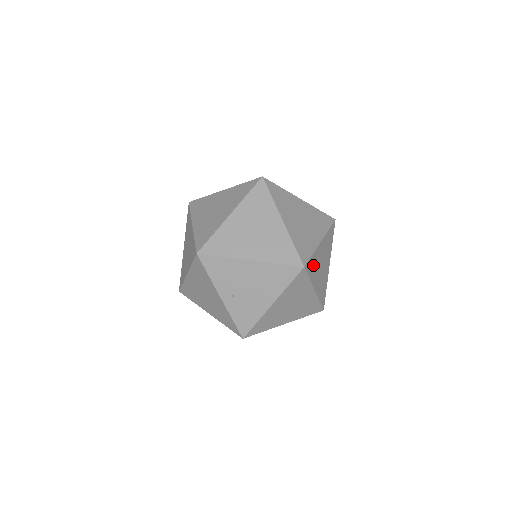
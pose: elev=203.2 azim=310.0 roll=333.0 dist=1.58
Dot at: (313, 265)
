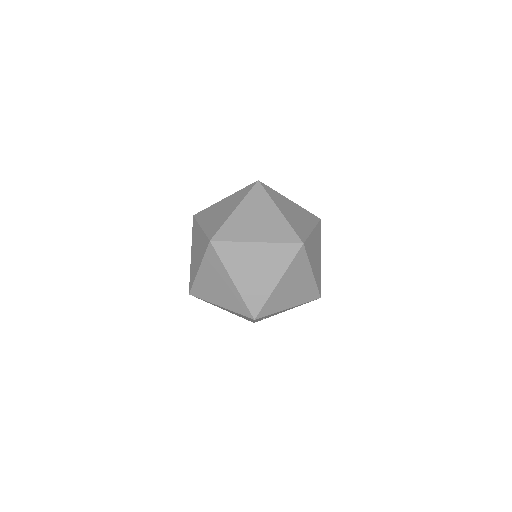
Dot at: occluded
